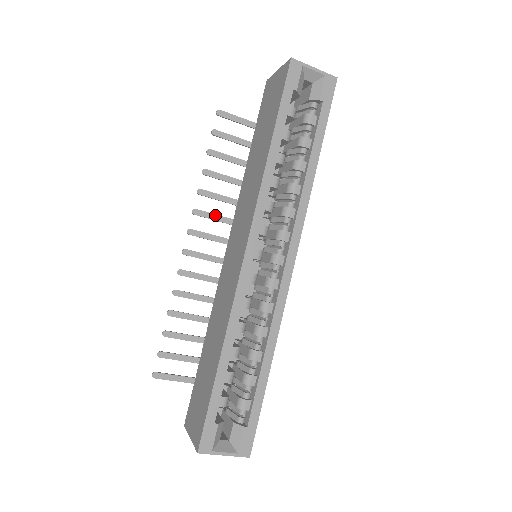
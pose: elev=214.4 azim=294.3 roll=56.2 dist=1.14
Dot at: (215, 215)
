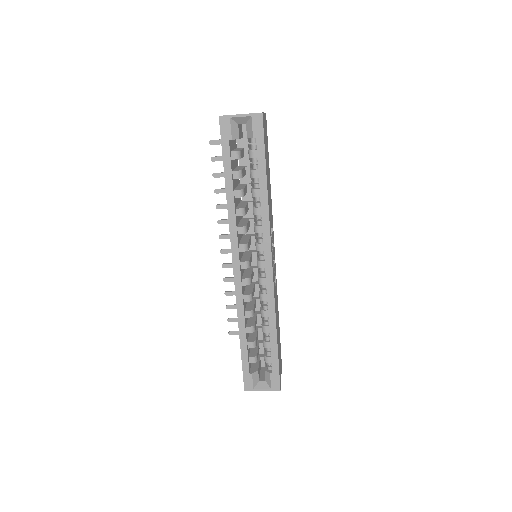
Dot at: occluded
